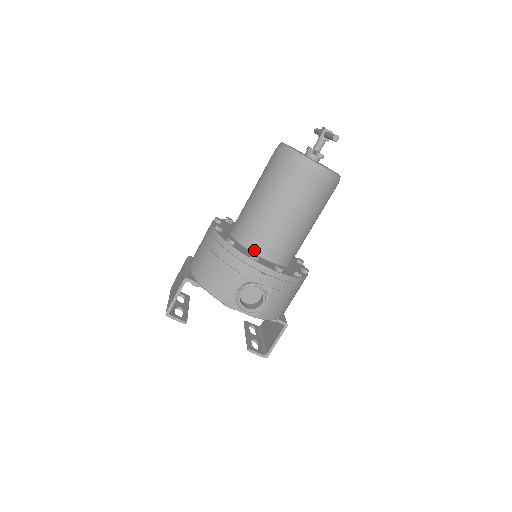
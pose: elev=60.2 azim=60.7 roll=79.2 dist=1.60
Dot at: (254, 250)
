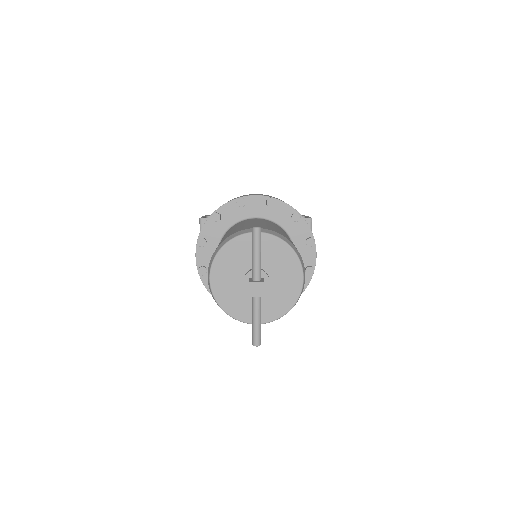
Dot at: occluded
